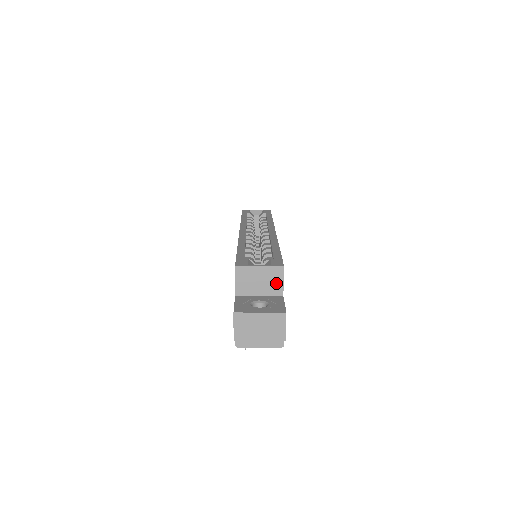
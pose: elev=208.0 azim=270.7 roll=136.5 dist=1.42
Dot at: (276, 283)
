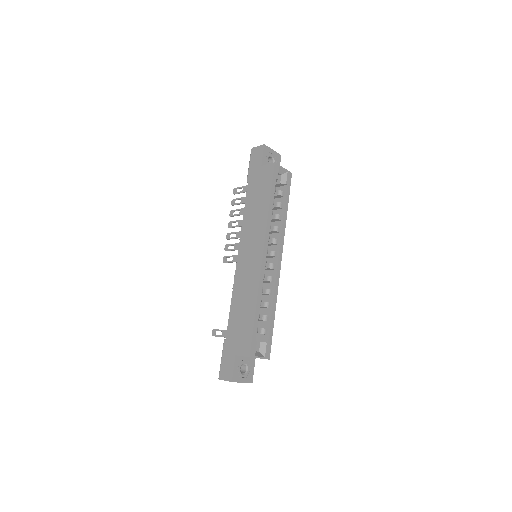
Dot at: occluded
